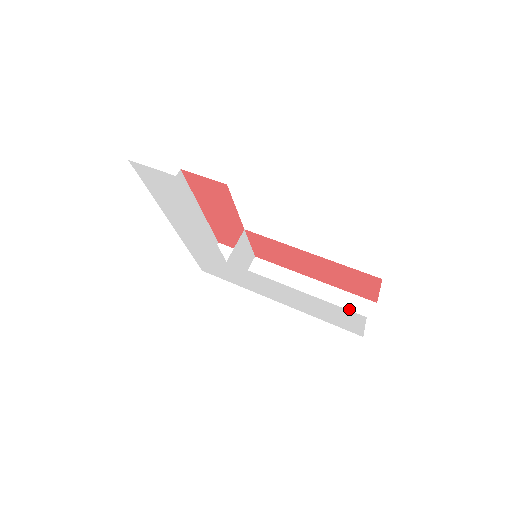
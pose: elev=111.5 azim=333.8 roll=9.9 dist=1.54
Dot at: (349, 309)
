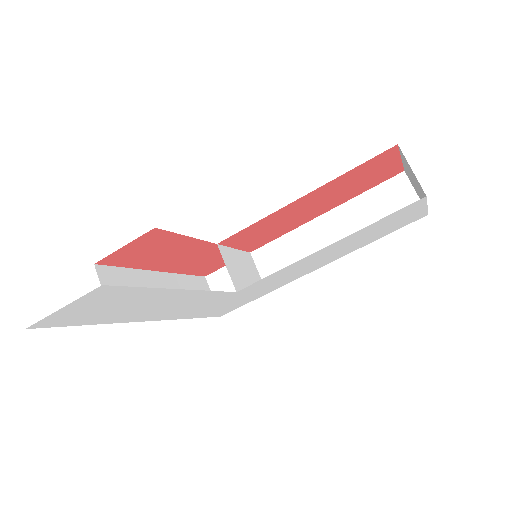
Dot at: (386, 205)
